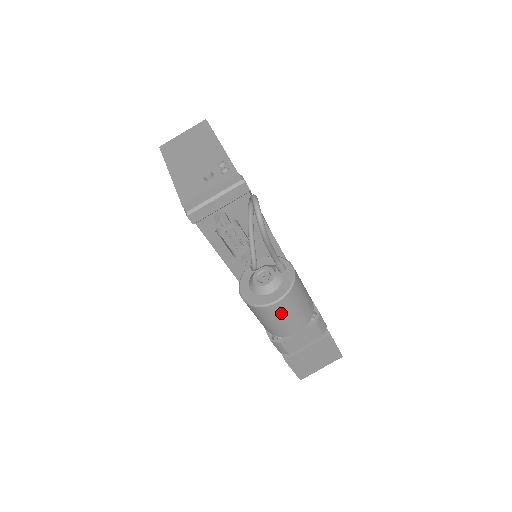
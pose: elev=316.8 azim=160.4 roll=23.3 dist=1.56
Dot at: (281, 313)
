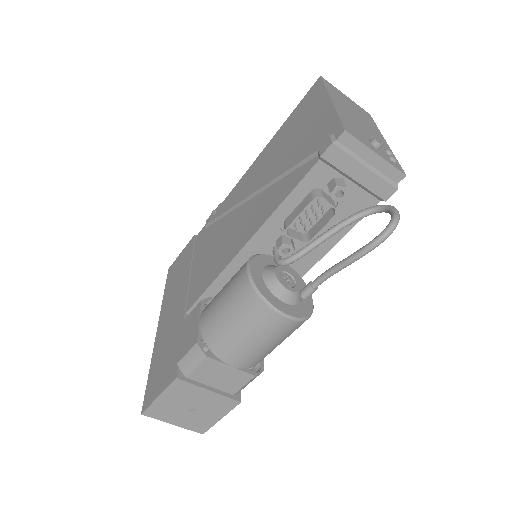
Dot at: (264, 330)
